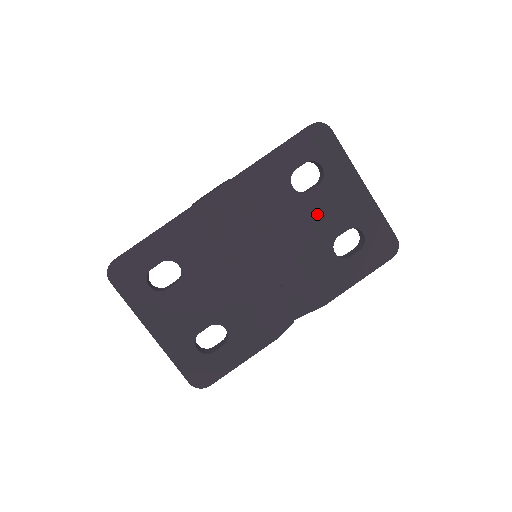
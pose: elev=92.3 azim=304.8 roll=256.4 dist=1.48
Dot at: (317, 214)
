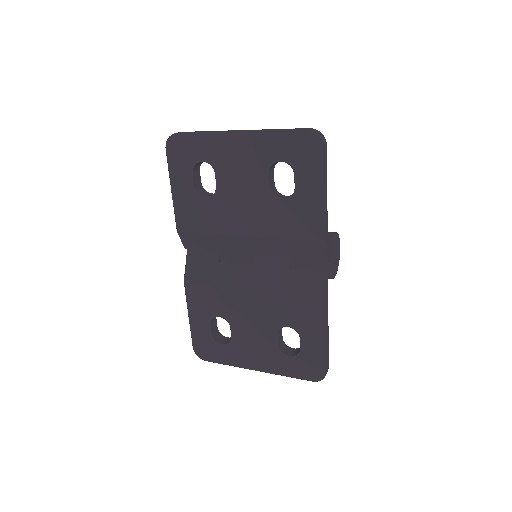
Dot at: (239, 192)
